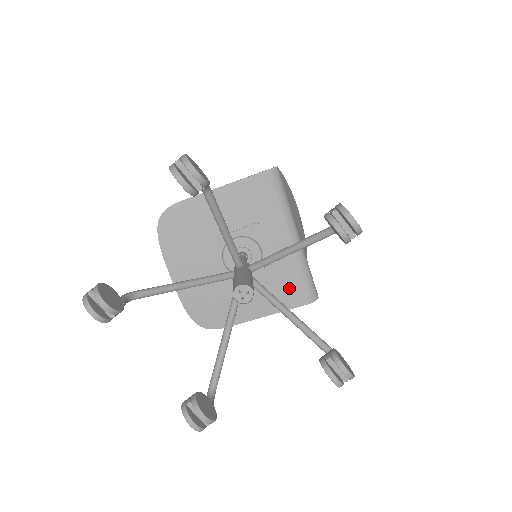
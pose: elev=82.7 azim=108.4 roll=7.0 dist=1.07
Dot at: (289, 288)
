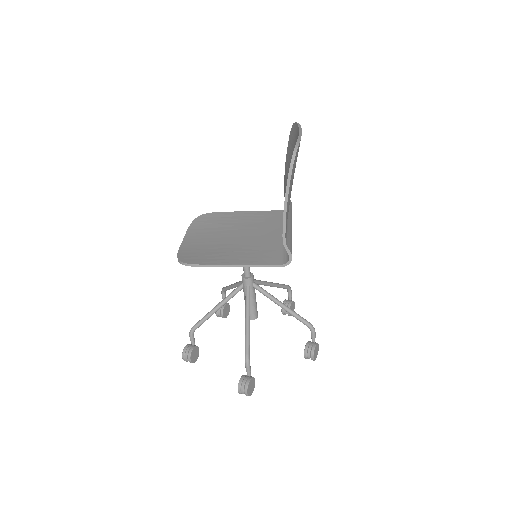
Dot at: occluded
